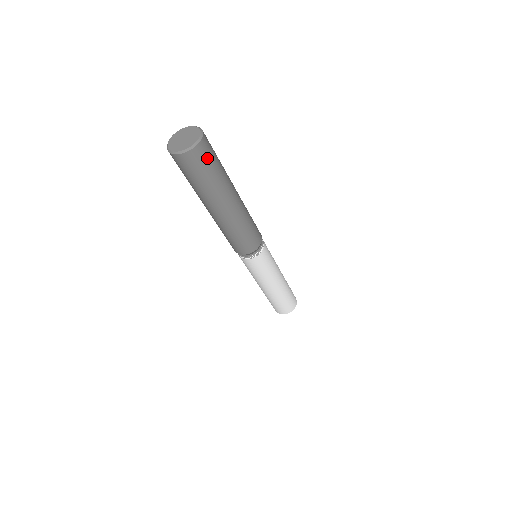
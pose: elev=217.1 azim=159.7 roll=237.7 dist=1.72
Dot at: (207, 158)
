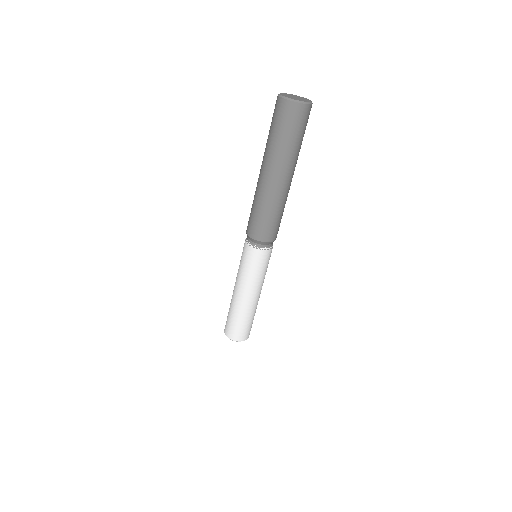
Dot at: (300, 122)
